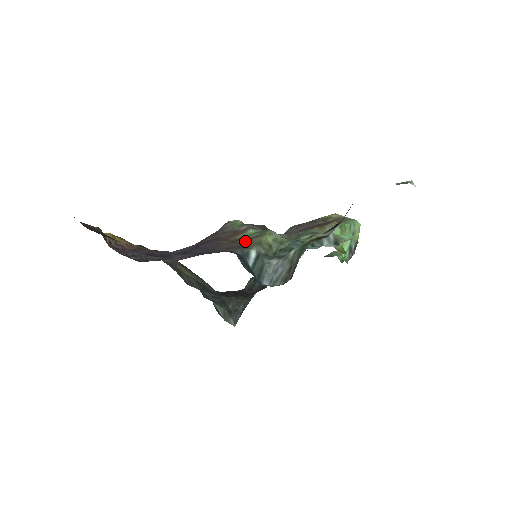
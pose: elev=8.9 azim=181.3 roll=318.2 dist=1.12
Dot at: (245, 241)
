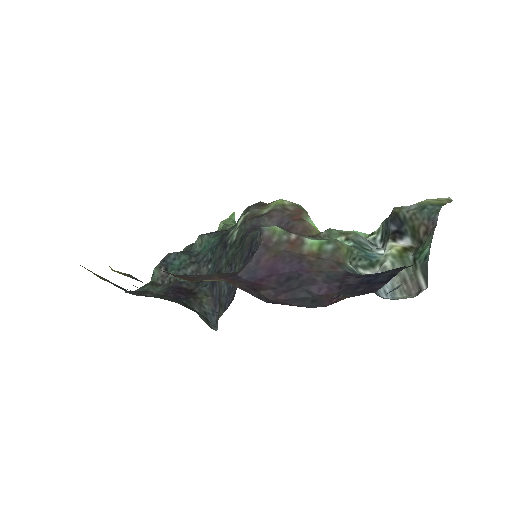
Dot at: (334, 256)
